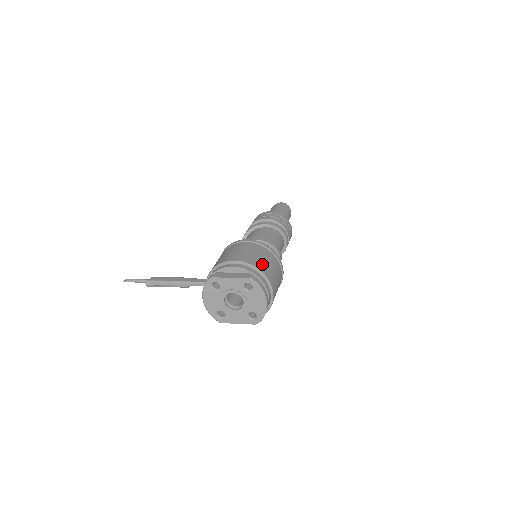
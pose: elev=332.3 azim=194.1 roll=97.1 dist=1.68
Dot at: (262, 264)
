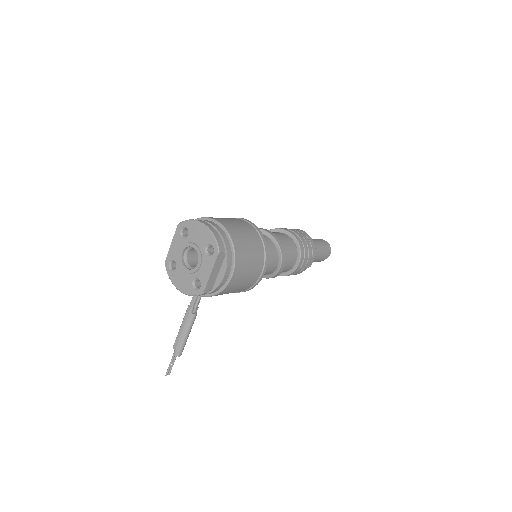
Dot at: occluded
